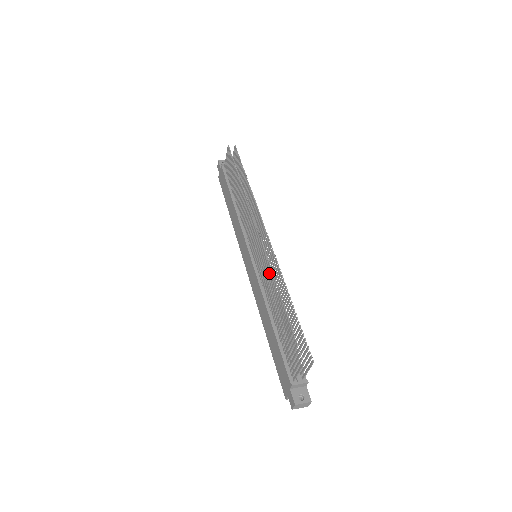
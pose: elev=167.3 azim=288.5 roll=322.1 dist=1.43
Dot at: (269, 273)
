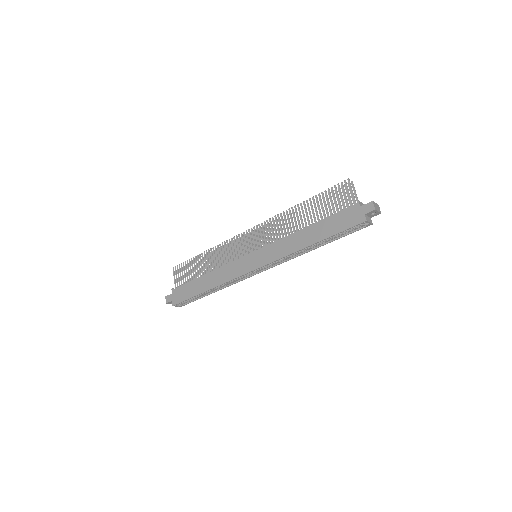
Dot at: (278, 219)
